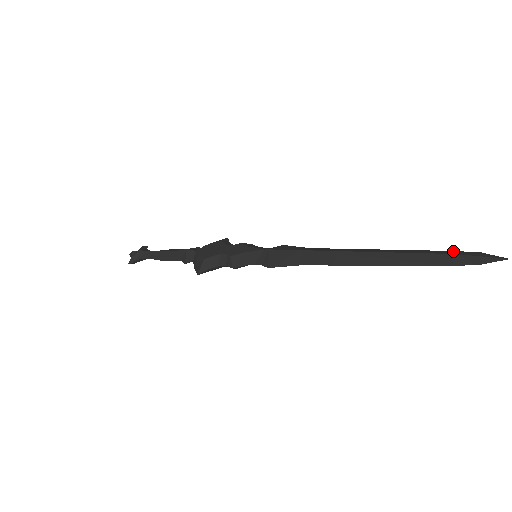
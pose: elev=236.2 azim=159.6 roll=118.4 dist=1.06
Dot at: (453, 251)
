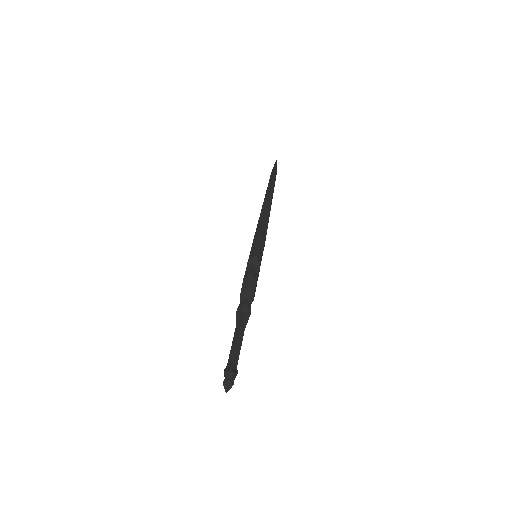
Dot at: occluded
